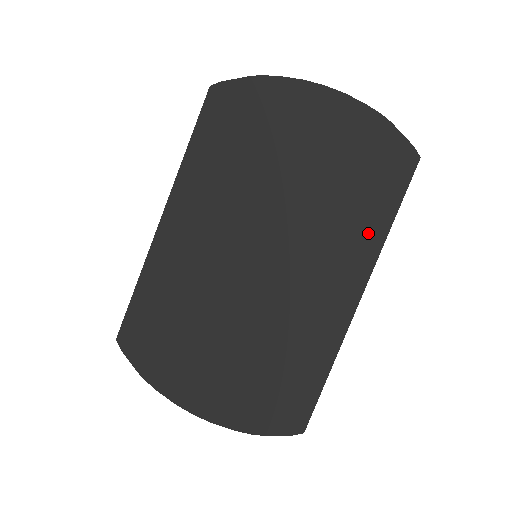
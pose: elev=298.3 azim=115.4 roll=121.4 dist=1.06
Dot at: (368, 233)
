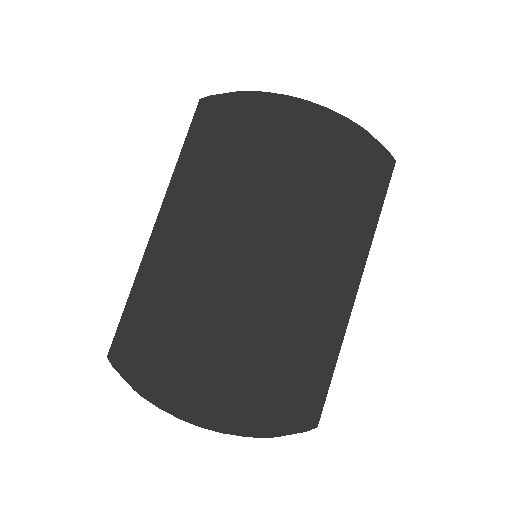
Dot at: (359, 228)
